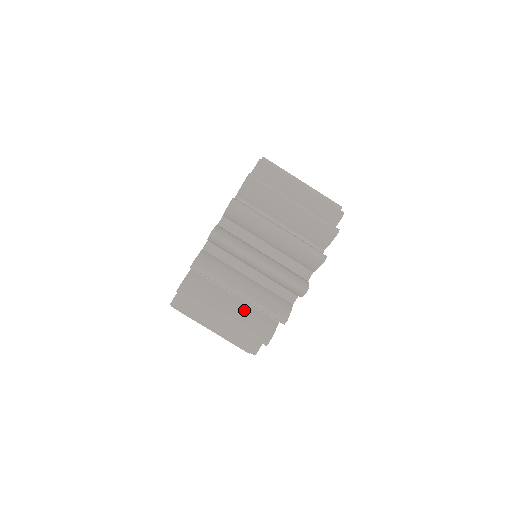
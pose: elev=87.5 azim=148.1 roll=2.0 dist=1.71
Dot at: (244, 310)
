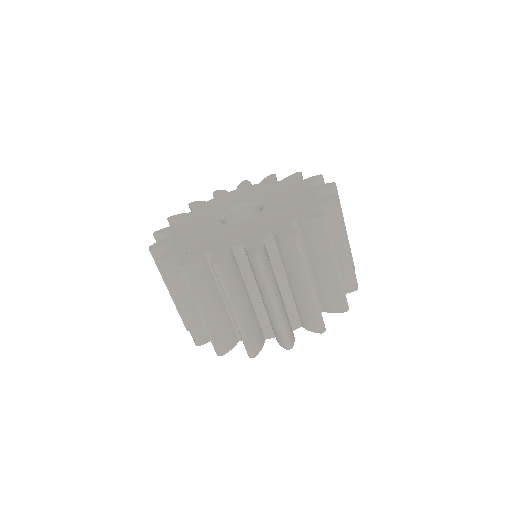
Dot at: (222, 317)
